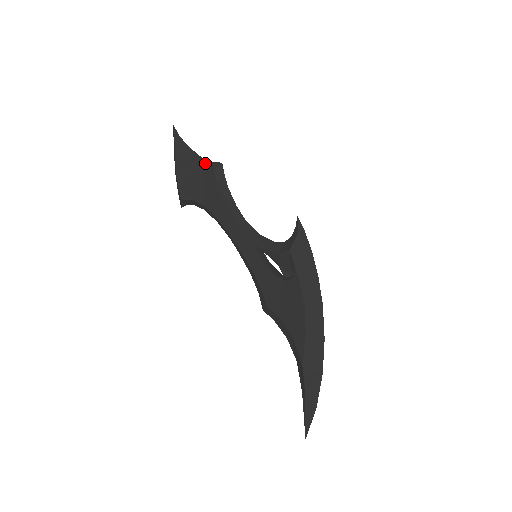
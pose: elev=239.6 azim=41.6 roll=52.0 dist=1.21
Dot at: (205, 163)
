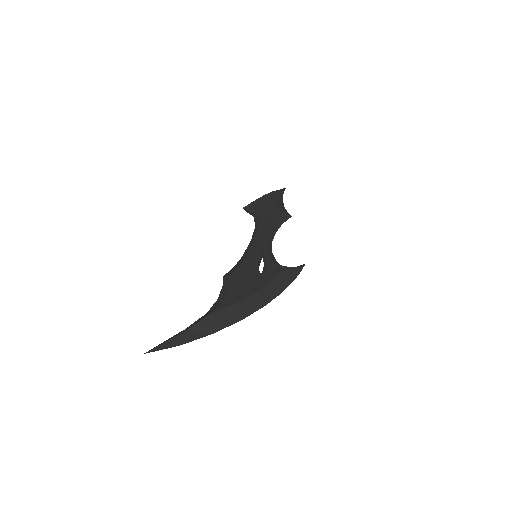
Dot at: (283, 208)
